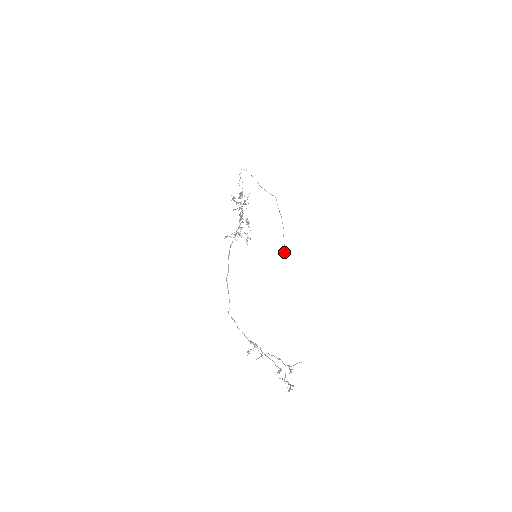
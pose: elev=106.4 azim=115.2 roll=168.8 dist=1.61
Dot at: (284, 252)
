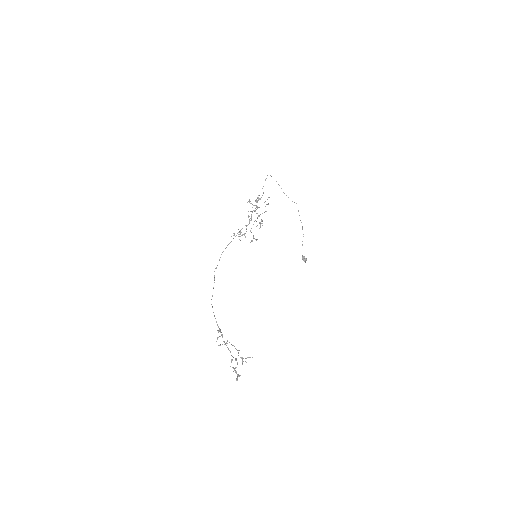
Dot at: (302, 257)
